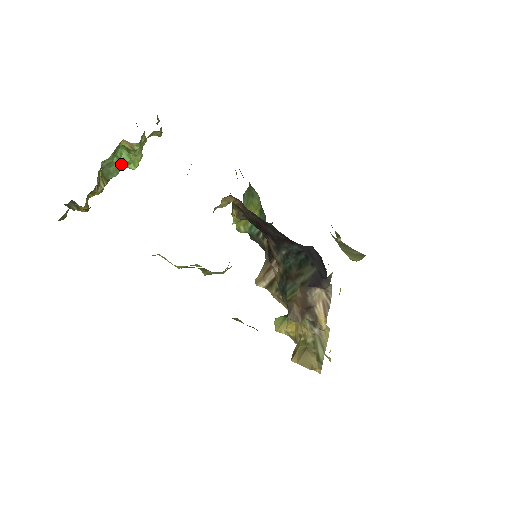
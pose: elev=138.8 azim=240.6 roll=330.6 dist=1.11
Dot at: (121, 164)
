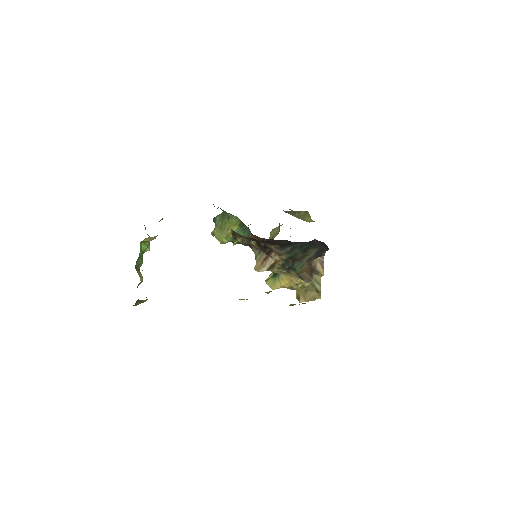
Dot at: (142, 253)
